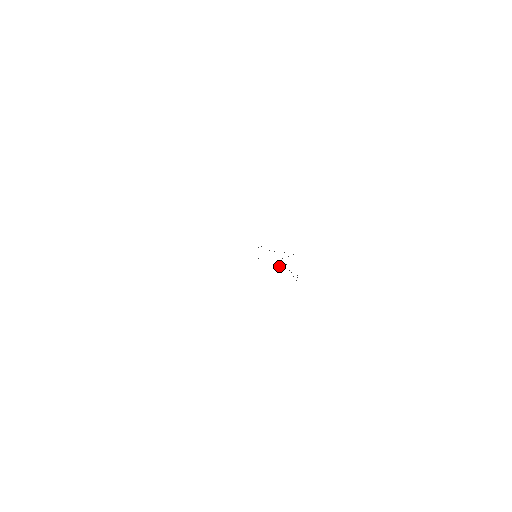
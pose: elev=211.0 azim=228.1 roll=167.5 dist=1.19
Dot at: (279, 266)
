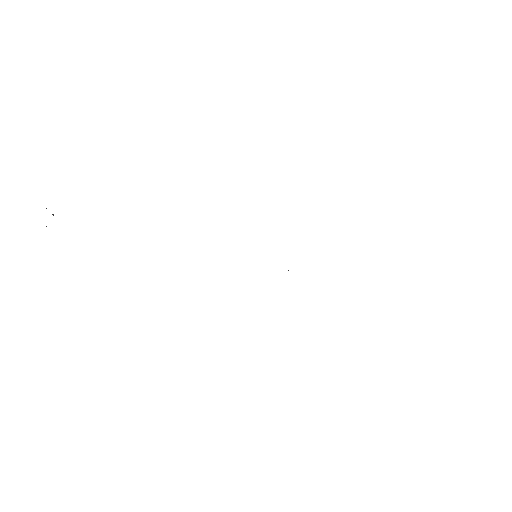
Dot at: occluded
